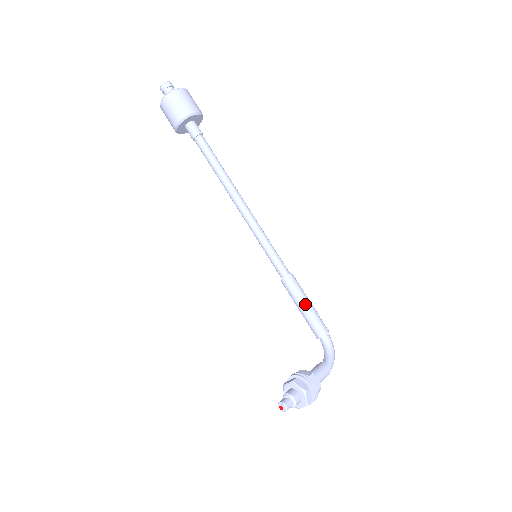
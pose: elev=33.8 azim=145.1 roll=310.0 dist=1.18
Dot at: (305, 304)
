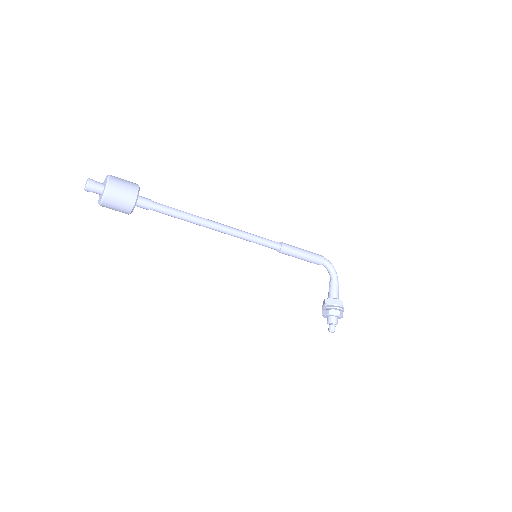
Dot at: (302, 256)
